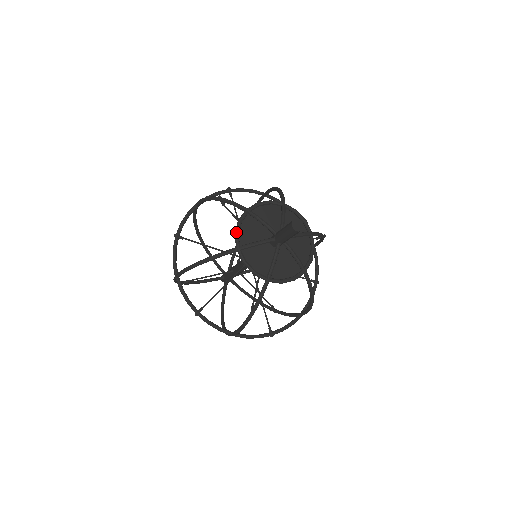
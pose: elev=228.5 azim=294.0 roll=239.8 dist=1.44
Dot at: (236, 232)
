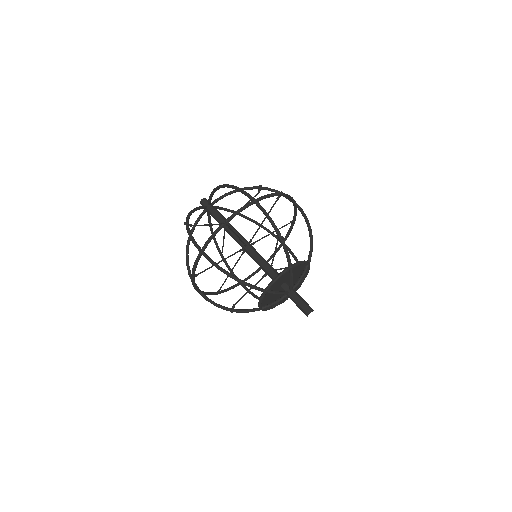
Dot at: (274, 282)
